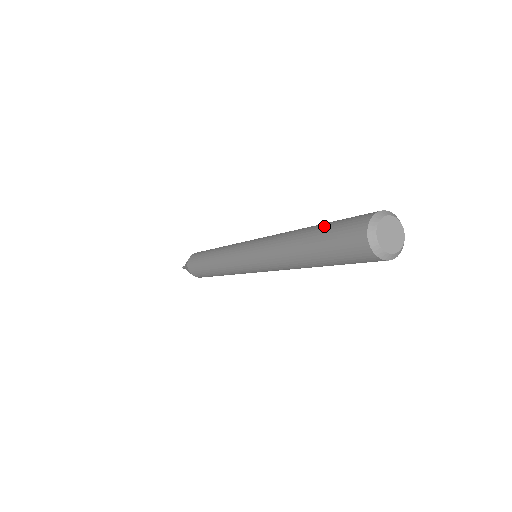
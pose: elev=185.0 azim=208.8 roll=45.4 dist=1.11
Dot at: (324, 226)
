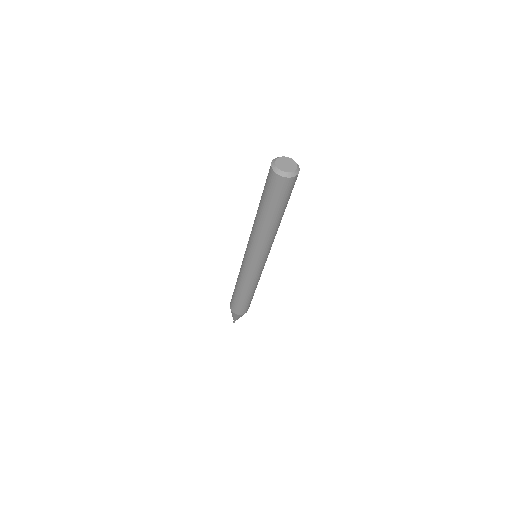
Dot at: occluded
